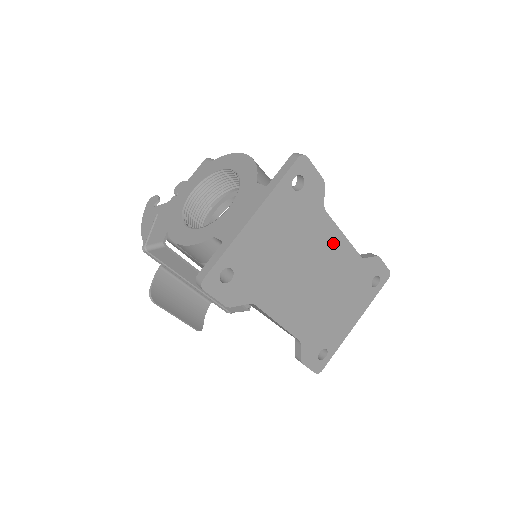
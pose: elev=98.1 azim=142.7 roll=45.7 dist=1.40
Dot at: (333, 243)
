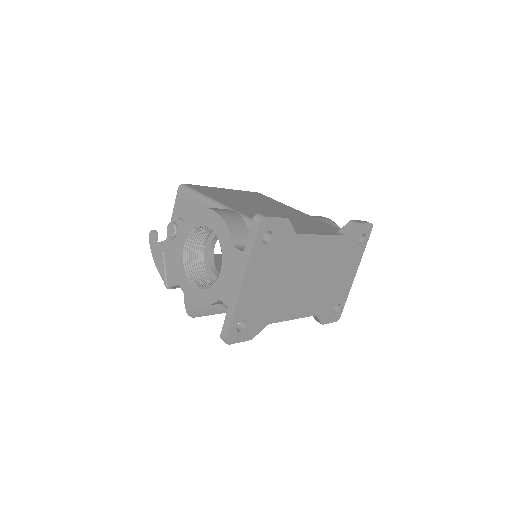
Dot at: (314, 246)
